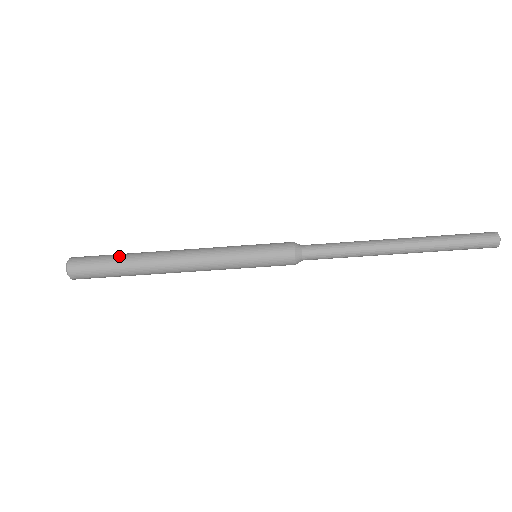
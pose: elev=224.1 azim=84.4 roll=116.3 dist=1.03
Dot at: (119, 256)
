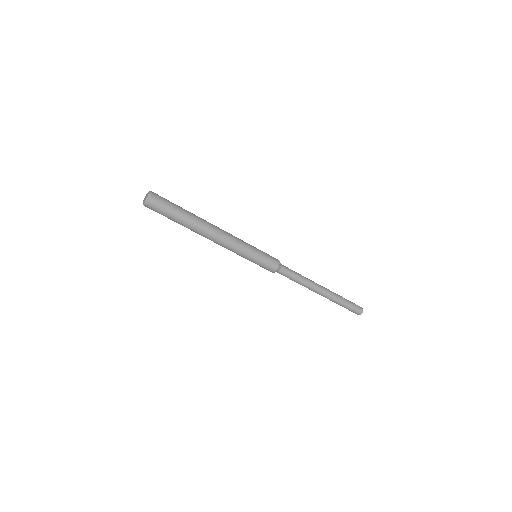
Dot at: occluded
